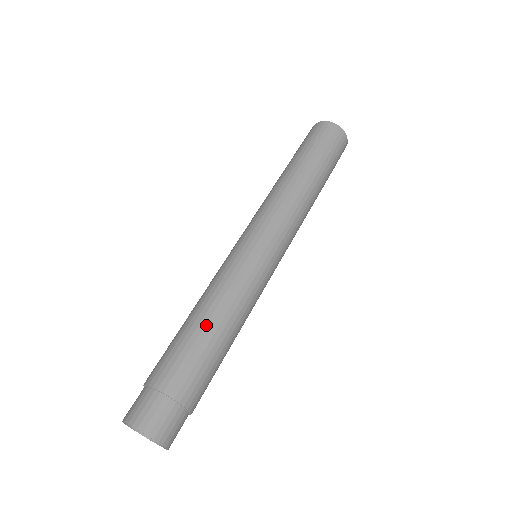
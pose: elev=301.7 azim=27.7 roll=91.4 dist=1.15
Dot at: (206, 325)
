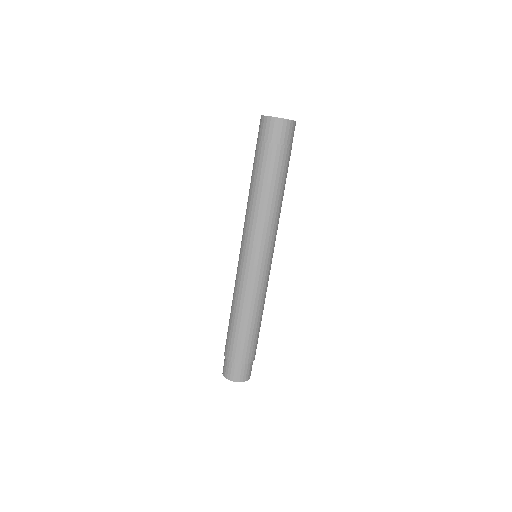
Dot at: (252, 324)
